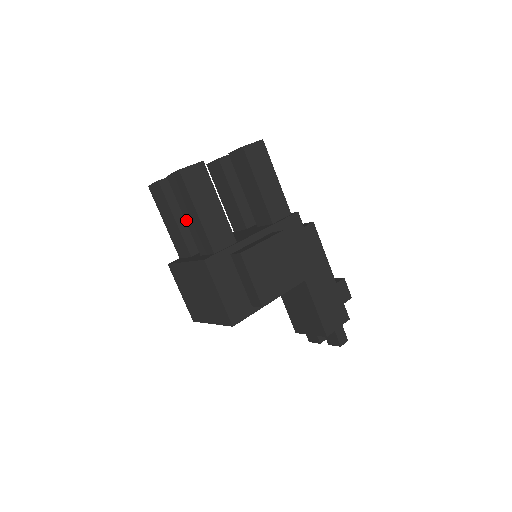
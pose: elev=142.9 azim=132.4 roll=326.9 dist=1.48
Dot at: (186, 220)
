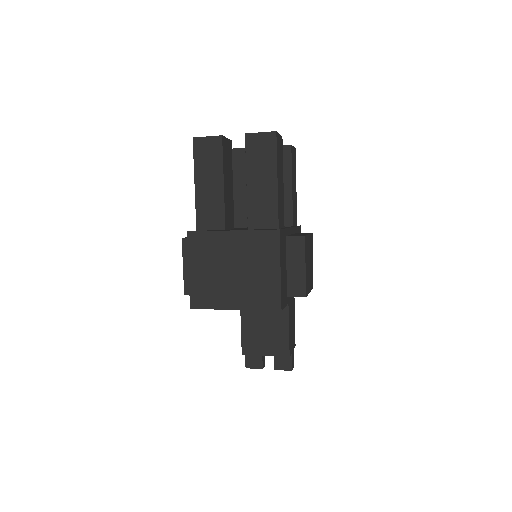
Dot at: (249, 186)
